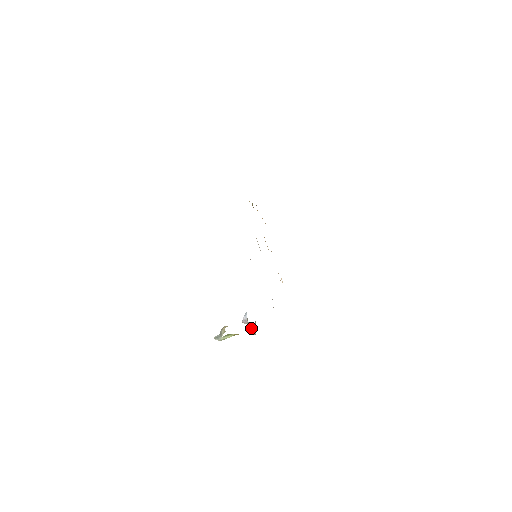
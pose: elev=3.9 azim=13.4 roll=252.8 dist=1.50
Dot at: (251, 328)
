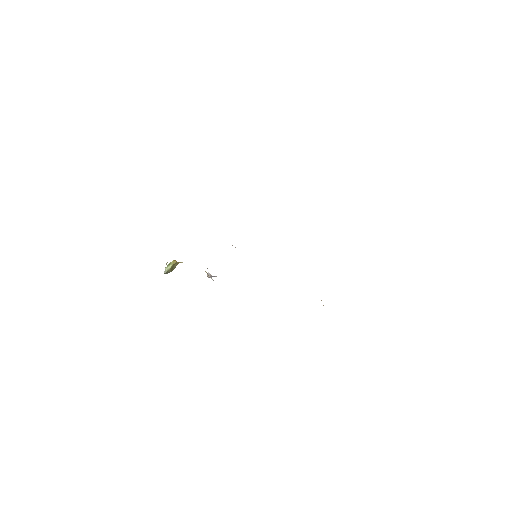
Dot at: occluded
